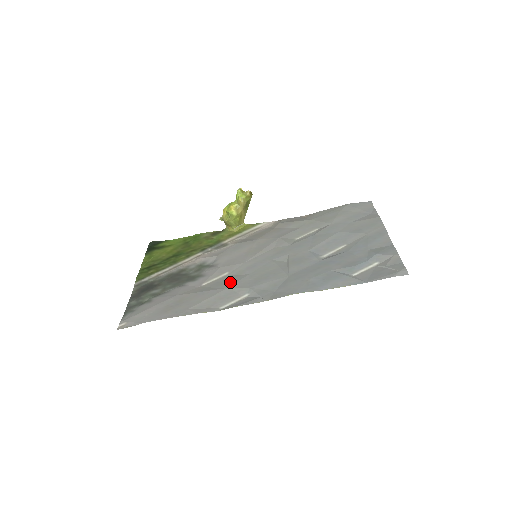
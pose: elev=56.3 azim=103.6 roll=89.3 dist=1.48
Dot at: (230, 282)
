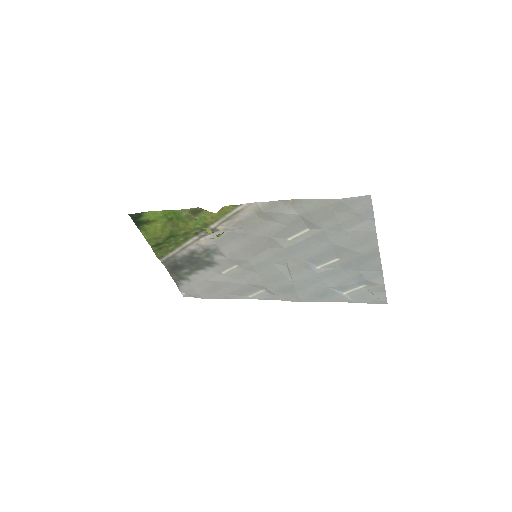
Dot at: (245, 278)
